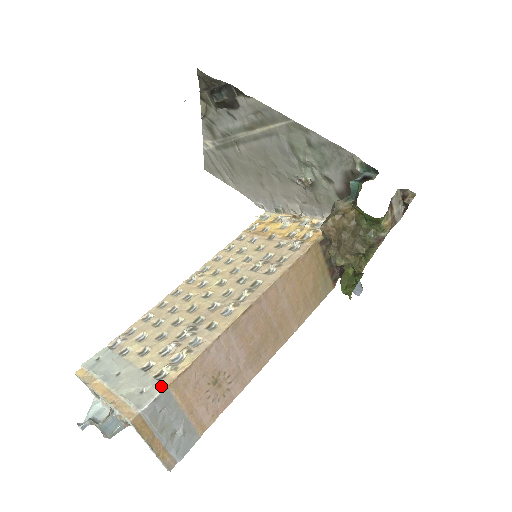
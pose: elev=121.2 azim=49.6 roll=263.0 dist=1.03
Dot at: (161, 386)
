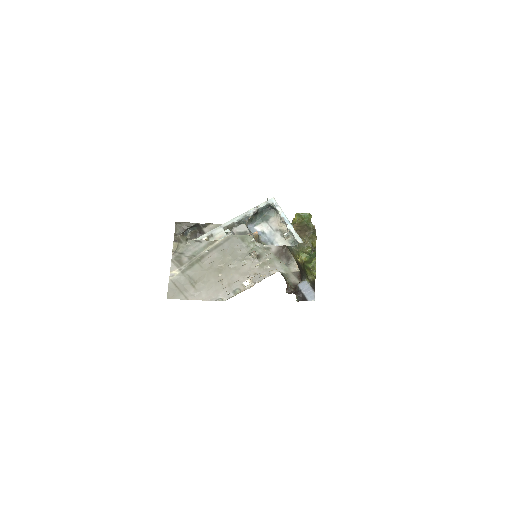
Dot at: occluded
